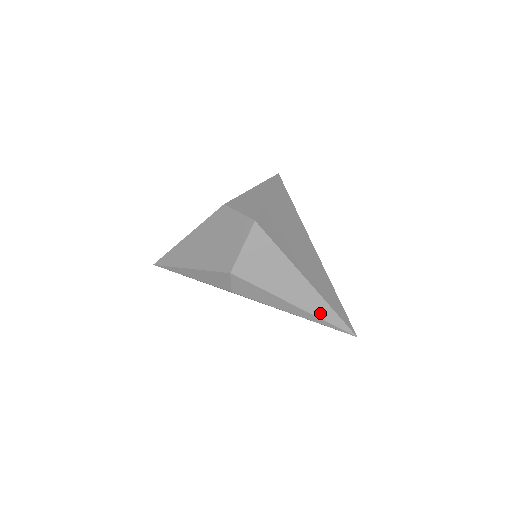
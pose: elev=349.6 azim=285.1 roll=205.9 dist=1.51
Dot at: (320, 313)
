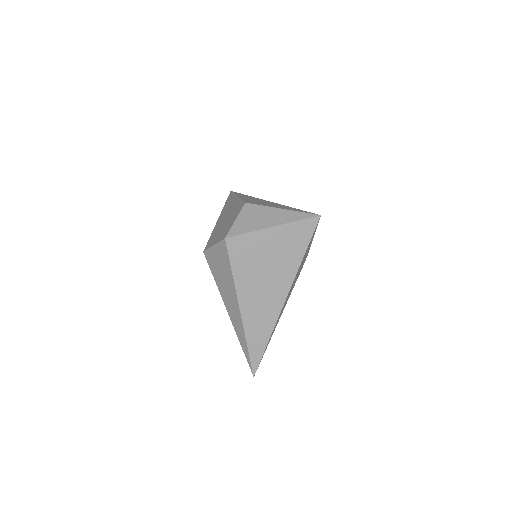
Dot at: (239, 336)
